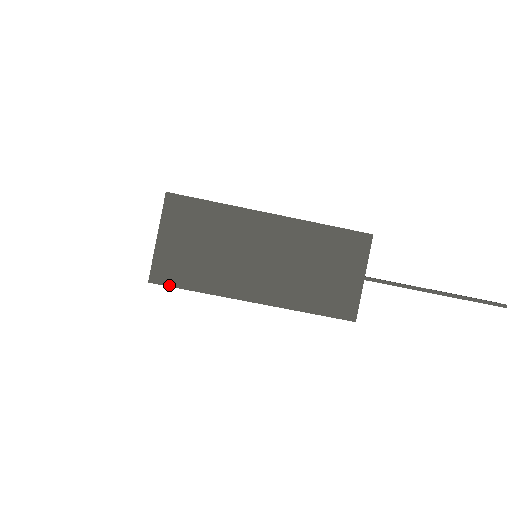
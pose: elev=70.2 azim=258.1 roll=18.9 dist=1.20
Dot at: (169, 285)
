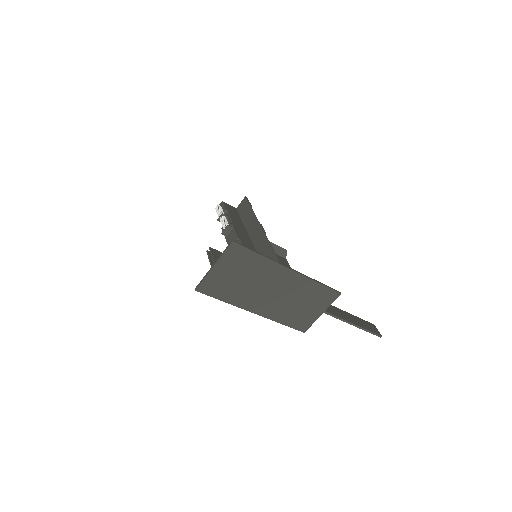
Dot at: (208, 295)
